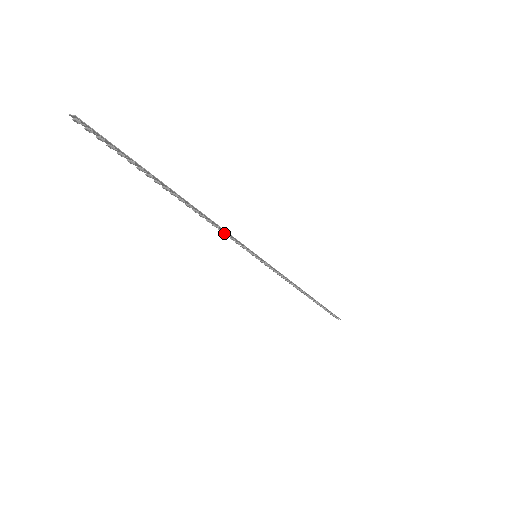
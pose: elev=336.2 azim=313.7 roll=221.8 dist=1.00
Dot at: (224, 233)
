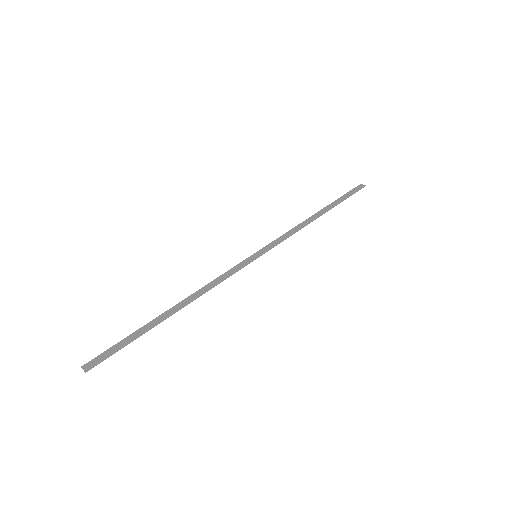
Dot at: (221, 278)
